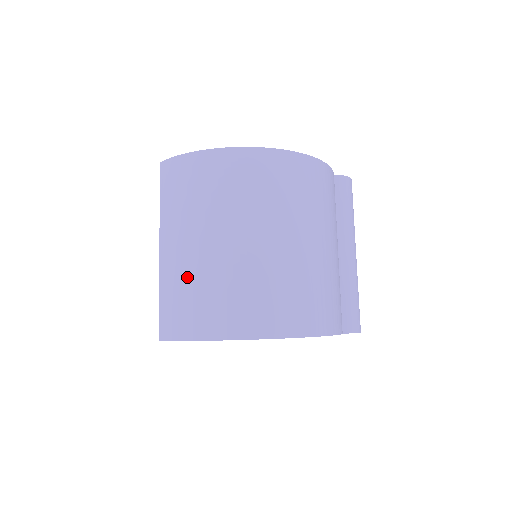
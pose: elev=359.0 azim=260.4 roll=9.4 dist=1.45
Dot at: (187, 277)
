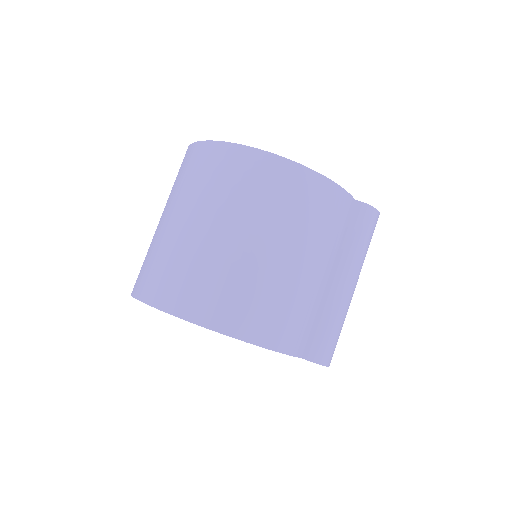
Dot at: (162, 248)
